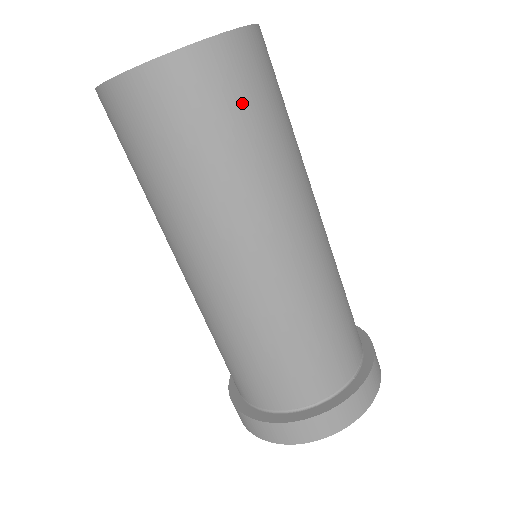
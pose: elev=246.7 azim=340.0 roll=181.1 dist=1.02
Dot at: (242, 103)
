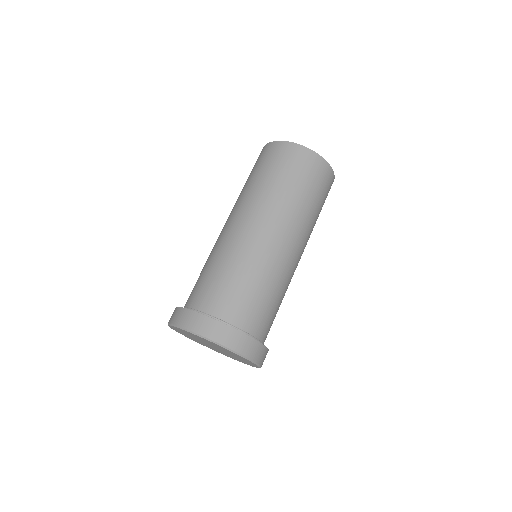
Dot at: (325, 199)
